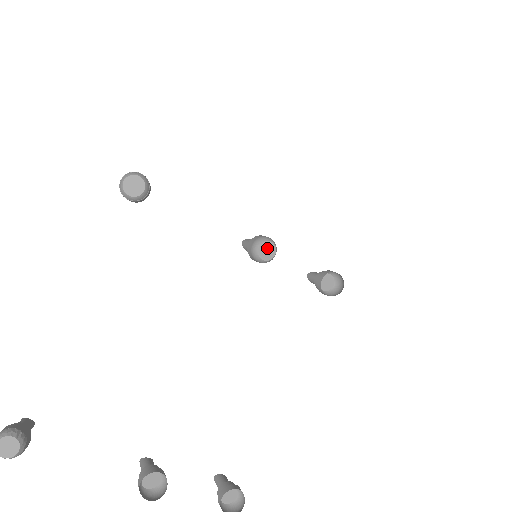
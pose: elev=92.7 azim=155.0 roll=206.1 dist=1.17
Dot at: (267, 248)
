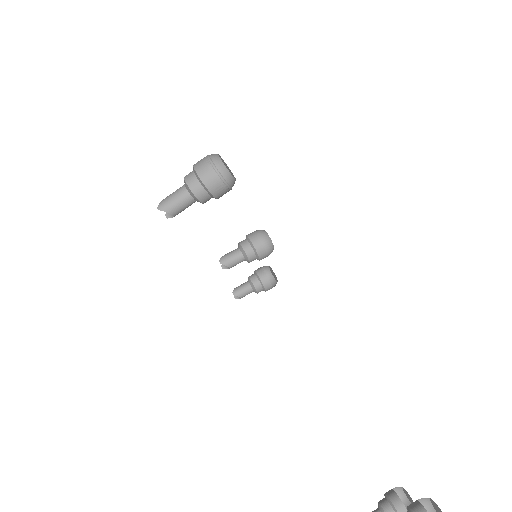
Dot at: occluded
